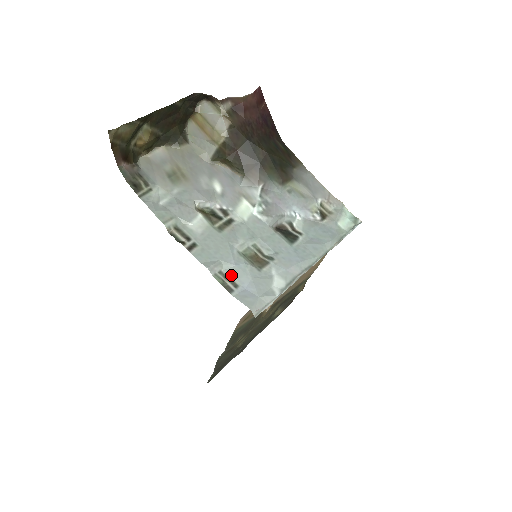
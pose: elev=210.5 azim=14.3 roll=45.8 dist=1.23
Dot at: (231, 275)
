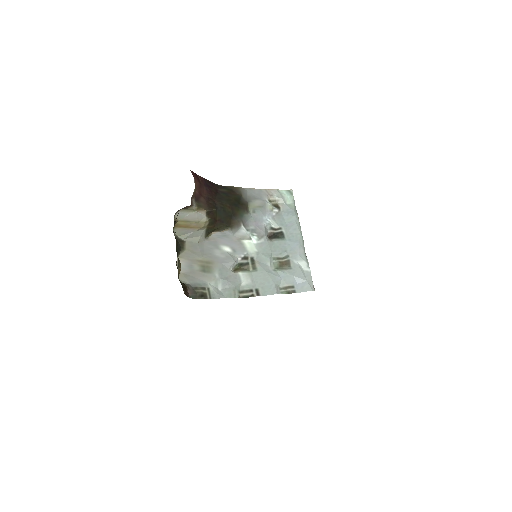
Dot at: (286, 285)
